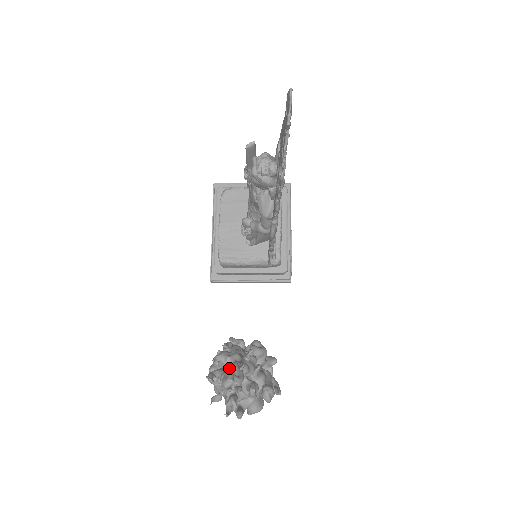
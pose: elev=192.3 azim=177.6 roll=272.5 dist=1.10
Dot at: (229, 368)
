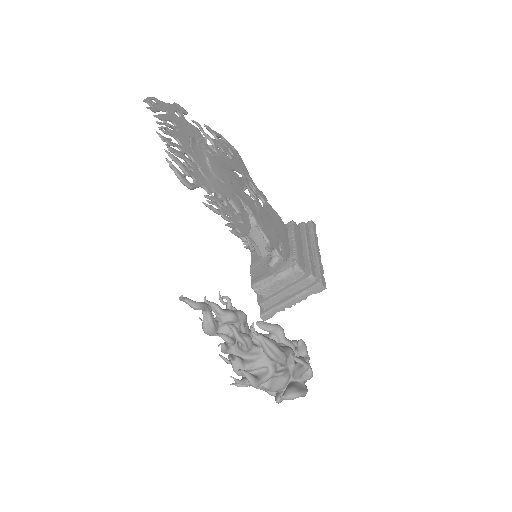
Dot at: occluded
